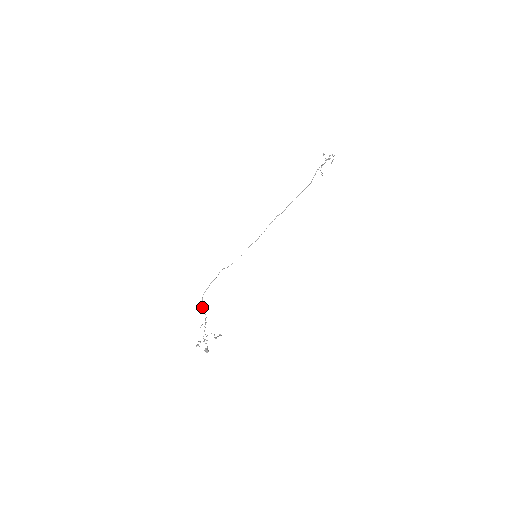
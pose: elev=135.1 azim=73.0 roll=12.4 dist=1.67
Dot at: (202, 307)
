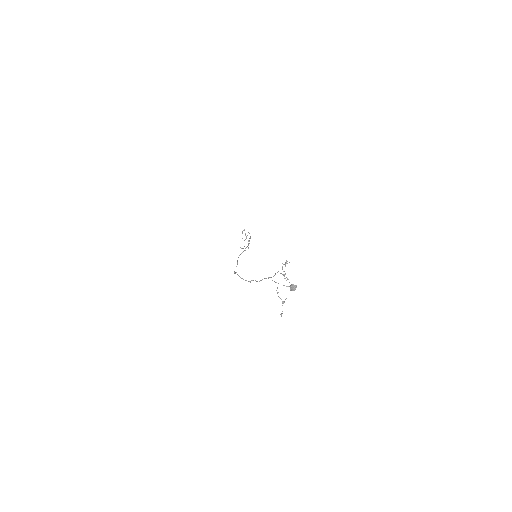
Dot at: (246, 280)
